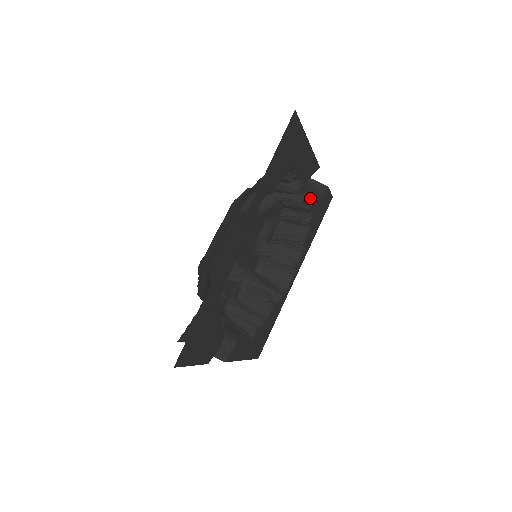
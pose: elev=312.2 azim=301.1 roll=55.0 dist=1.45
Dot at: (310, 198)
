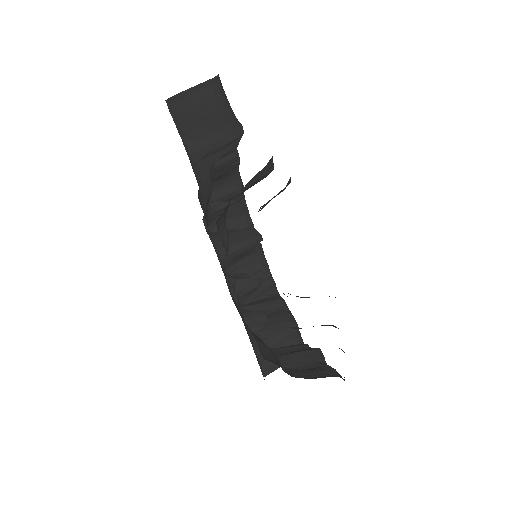
Dot at: (241, 129)
